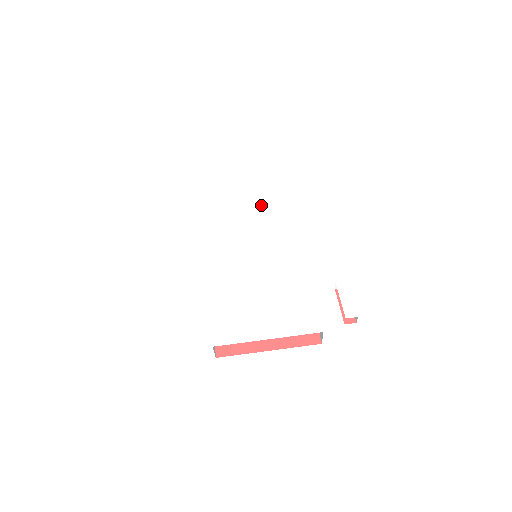
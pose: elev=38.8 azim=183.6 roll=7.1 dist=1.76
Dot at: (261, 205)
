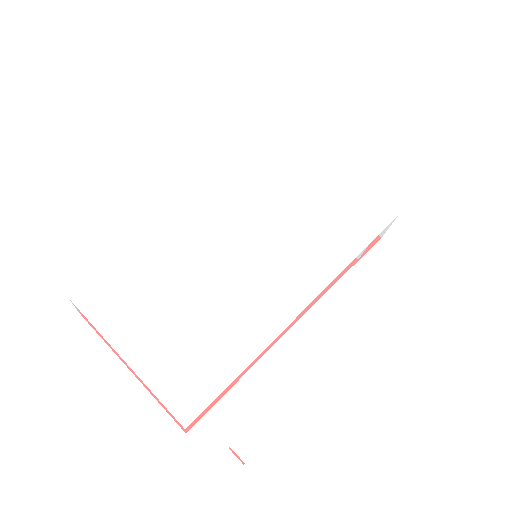
Dot at: (335, 207)
